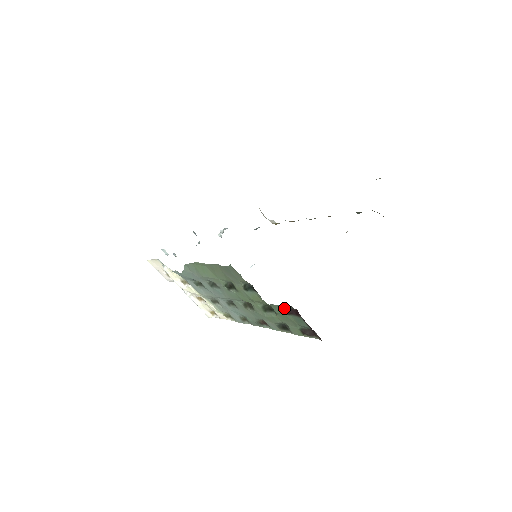
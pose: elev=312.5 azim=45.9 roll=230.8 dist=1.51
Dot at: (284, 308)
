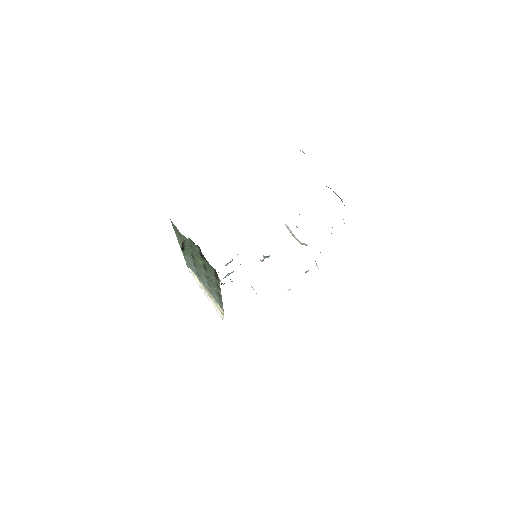
Dot at: (199, 251)
